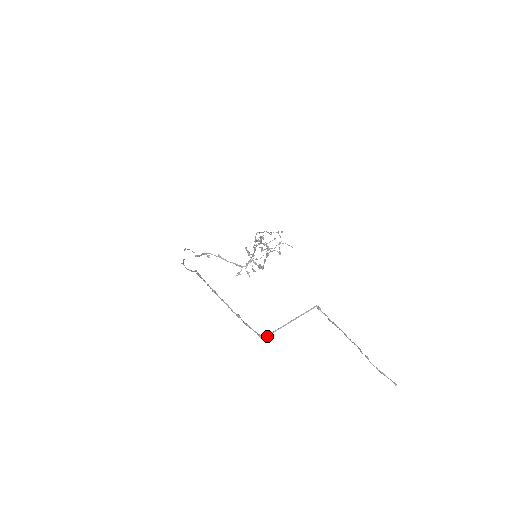
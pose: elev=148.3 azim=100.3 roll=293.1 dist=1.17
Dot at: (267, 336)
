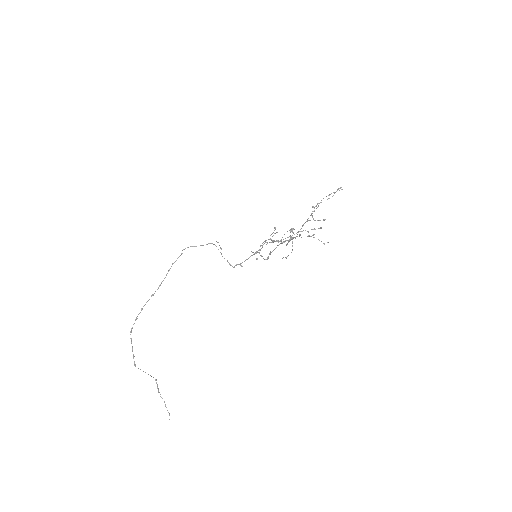
Dot at: occluded
